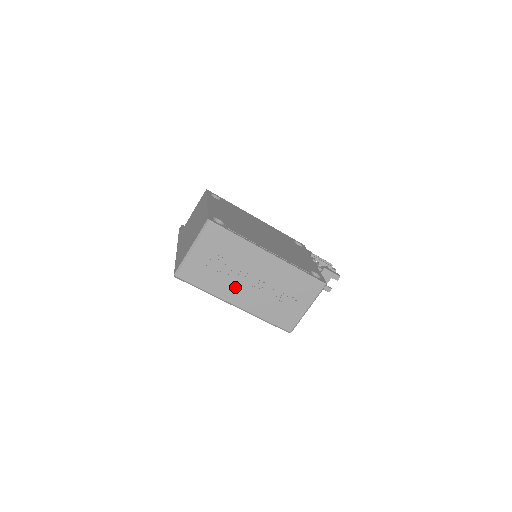
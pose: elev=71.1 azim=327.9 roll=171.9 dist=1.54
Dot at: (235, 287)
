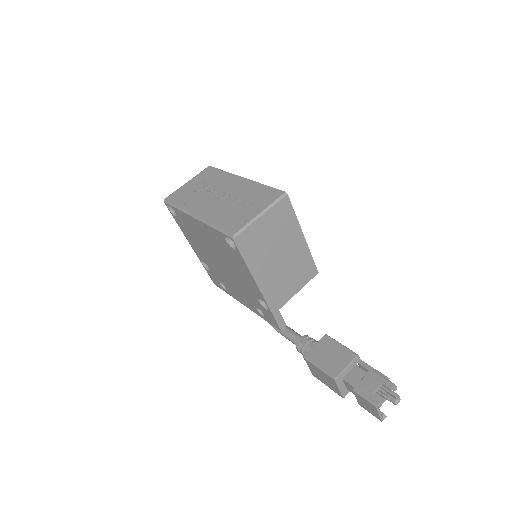
Dot at: (203, 202)
